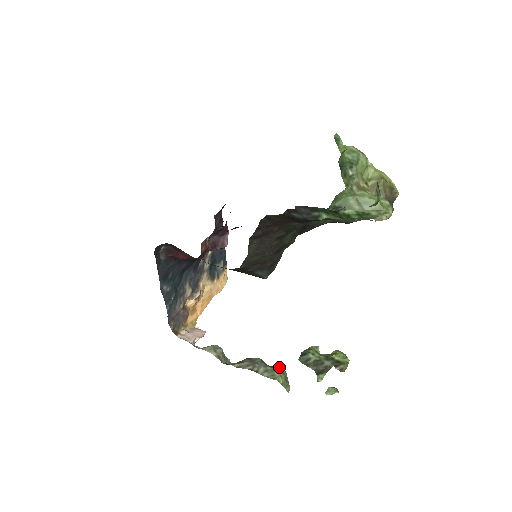
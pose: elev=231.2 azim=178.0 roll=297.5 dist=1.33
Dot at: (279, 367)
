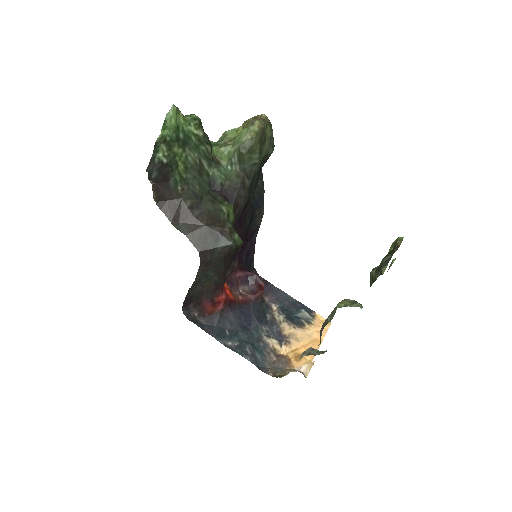
Dot at: occluded
